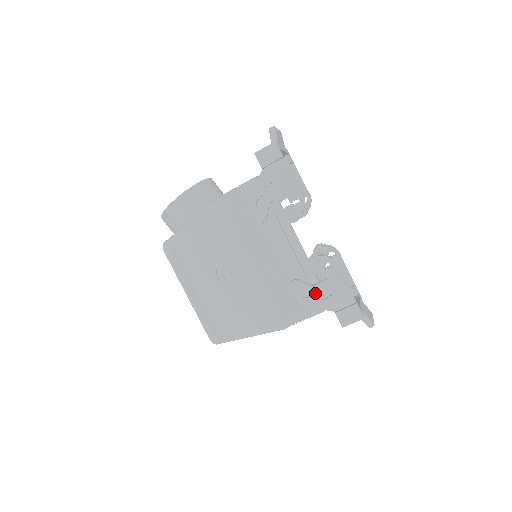
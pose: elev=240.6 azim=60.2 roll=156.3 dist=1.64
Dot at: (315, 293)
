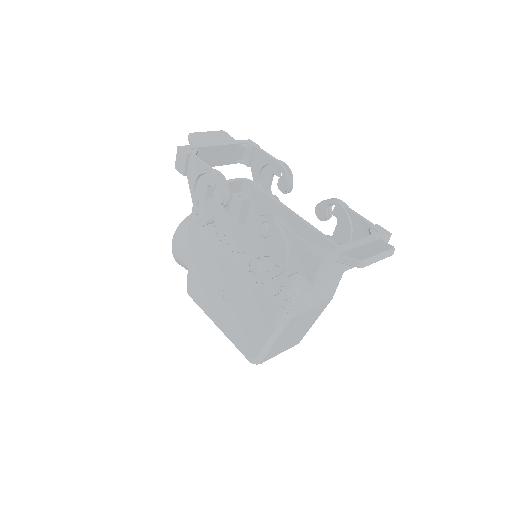
Dot at: (275, 262)
